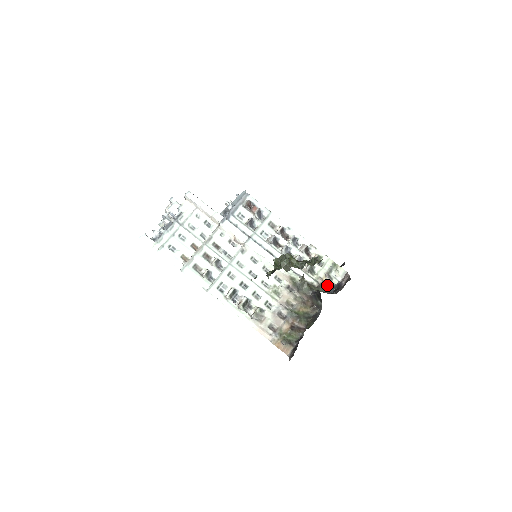
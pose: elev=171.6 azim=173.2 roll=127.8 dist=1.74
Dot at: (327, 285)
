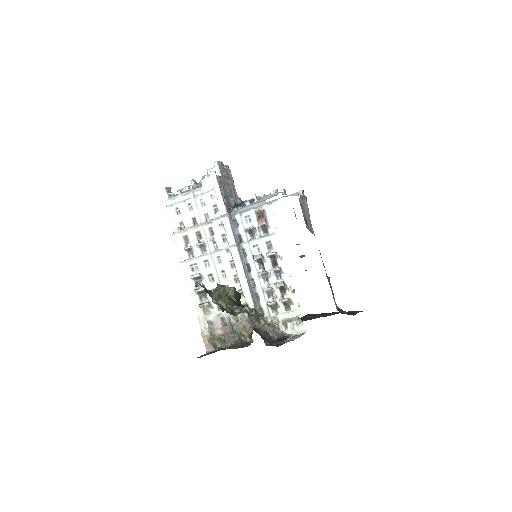
Dot at: (278, 329)
